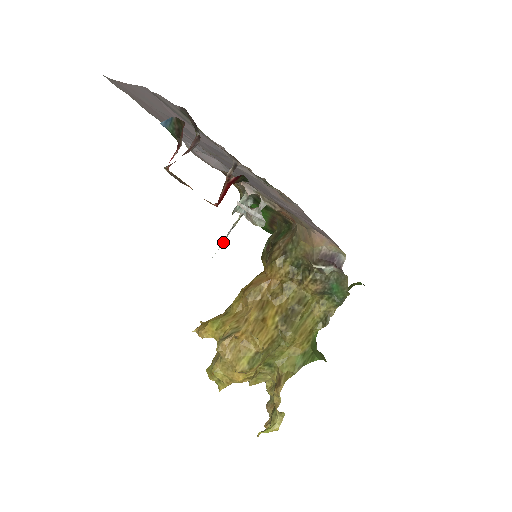
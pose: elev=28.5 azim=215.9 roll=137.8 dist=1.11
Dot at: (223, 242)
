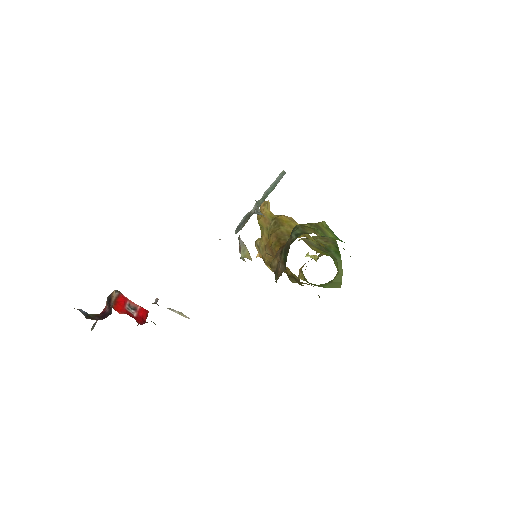
Dot at: occluded
